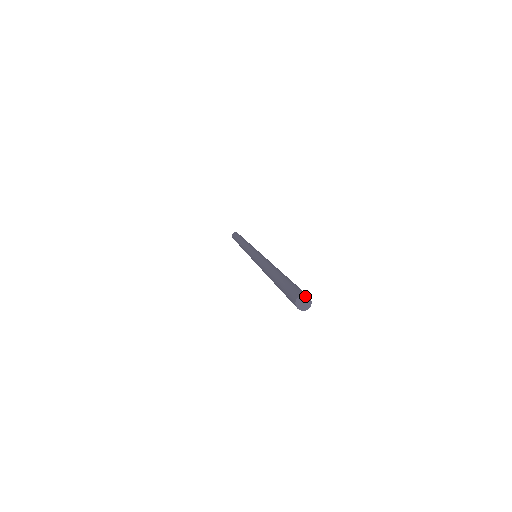
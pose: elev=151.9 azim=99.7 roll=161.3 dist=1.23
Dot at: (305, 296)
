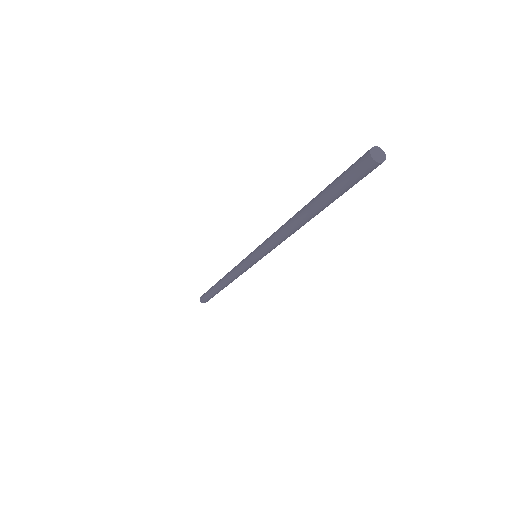
Dot at: (379, 148)
